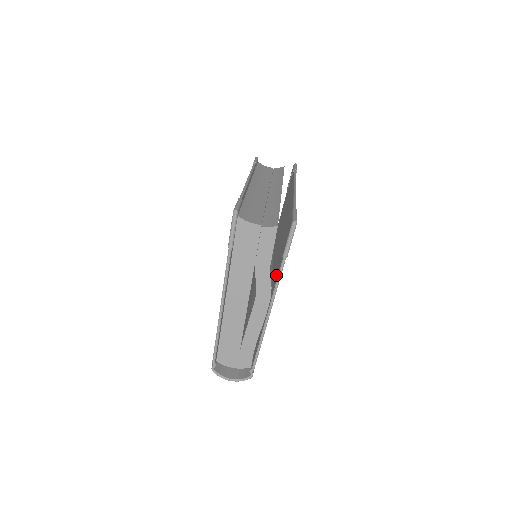
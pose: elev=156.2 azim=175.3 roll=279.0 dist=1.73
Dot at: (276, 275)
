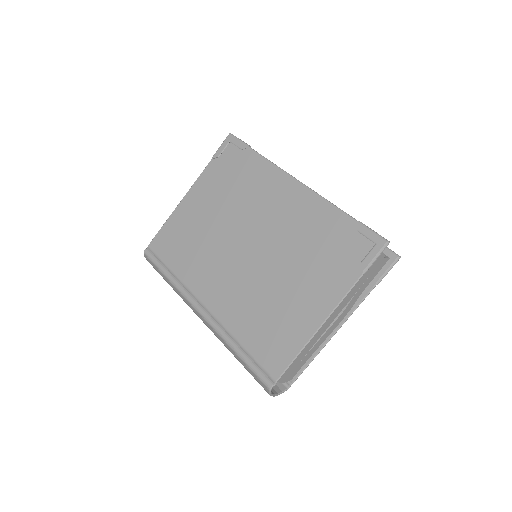
Dot at: occluded
